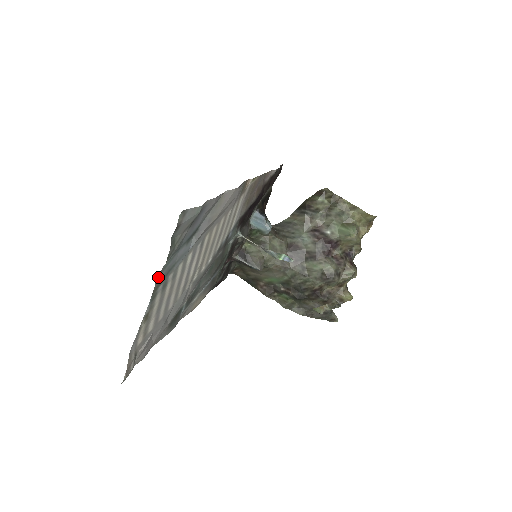
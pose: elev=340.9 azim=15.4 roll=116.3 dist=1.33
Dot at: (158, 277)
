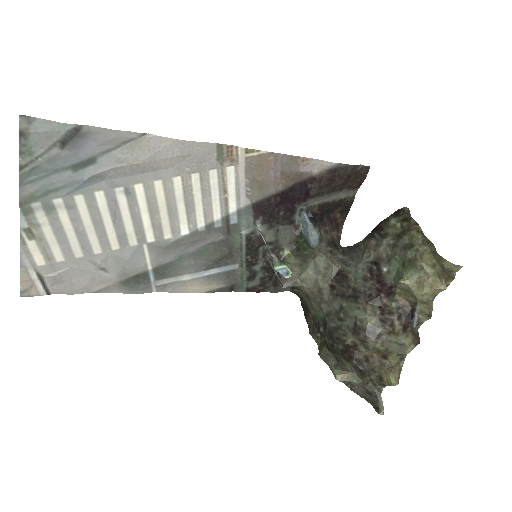
Dot at: (23, 188)
